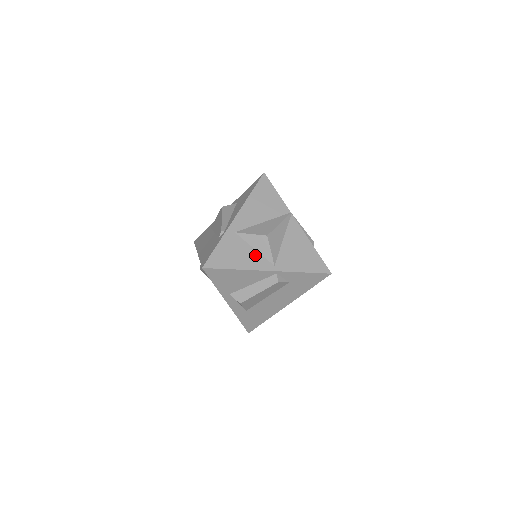
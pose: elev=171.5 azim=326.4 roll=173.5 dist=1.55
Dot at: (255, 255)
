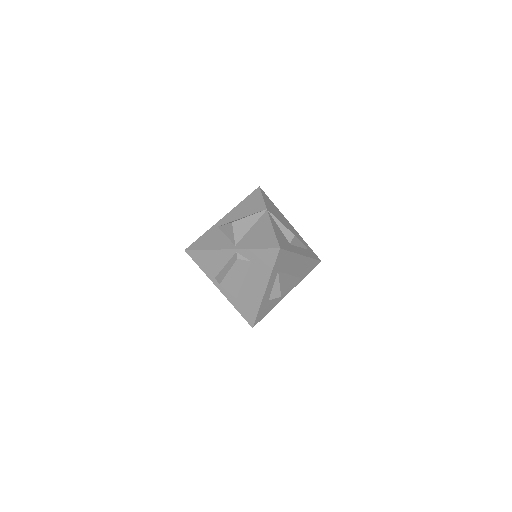
Dot at: (224, 240)
